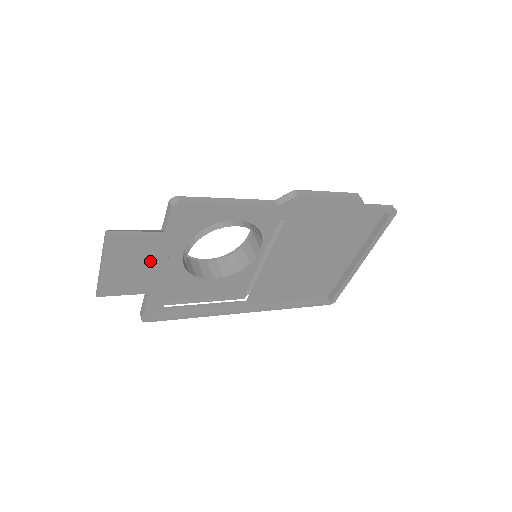
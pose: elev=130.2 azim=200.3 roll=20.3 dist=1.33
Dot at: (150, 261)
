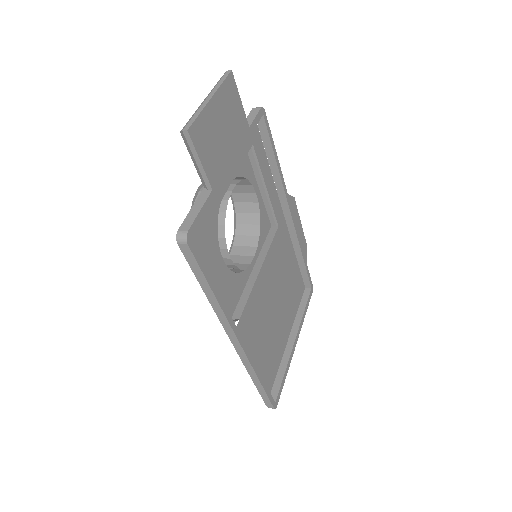
Dot at: (232, 145)
